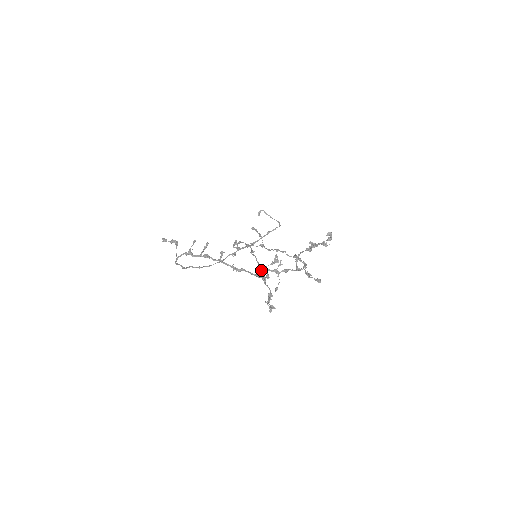
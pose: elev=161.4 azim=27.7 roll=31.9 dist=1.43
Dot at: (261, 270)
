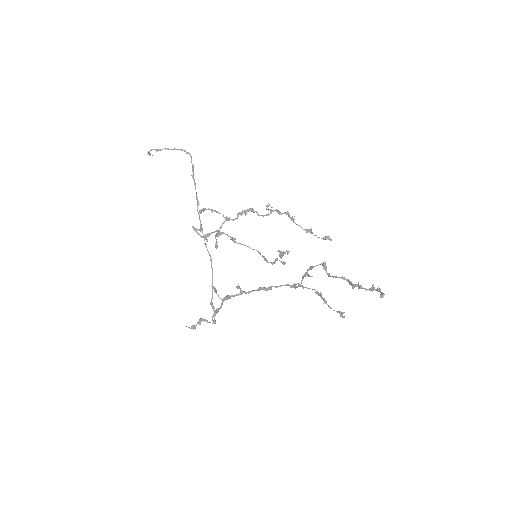
Dot at: (272, 262)
